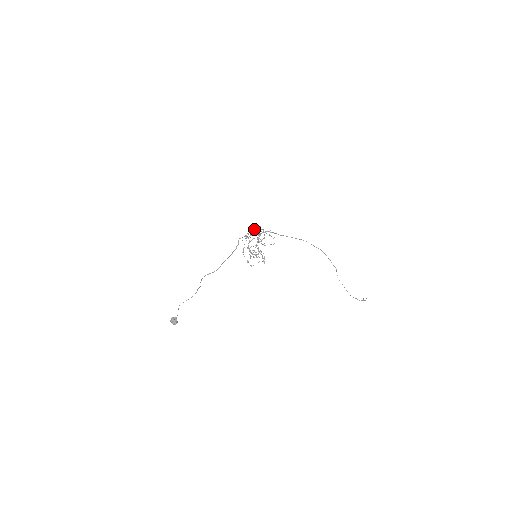
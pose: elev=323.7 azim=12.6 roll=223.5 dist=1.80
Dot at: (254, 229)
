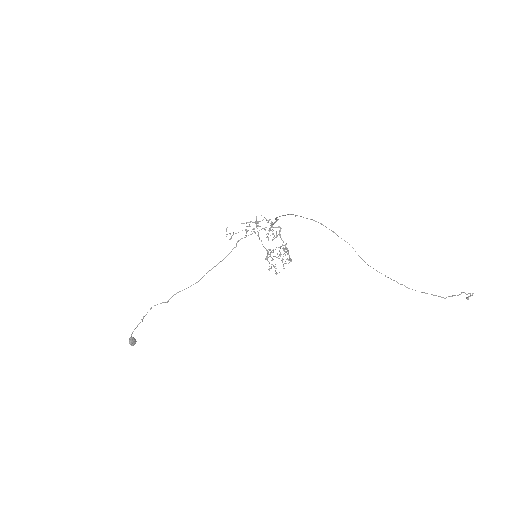
Dot at: (252, 222)
